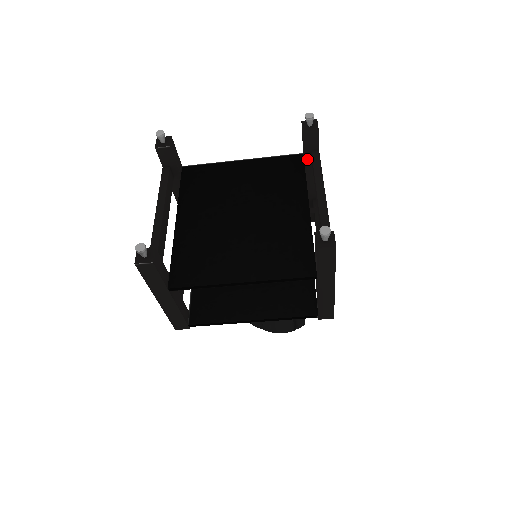
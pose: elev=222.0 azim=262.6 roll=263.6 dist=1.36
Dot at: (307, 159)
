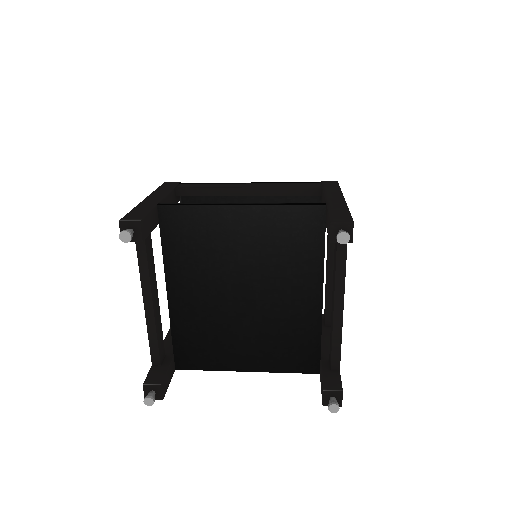
Dot at: occluded
